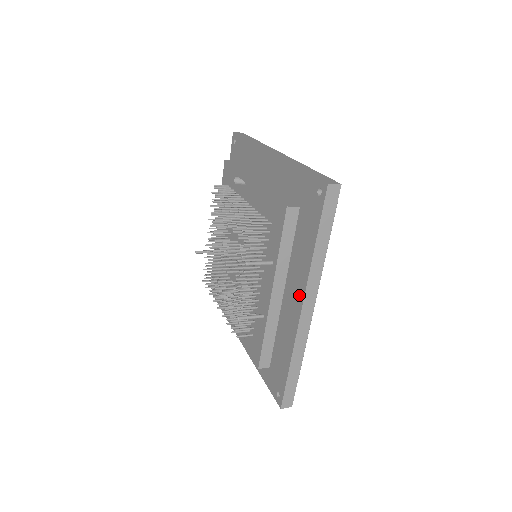
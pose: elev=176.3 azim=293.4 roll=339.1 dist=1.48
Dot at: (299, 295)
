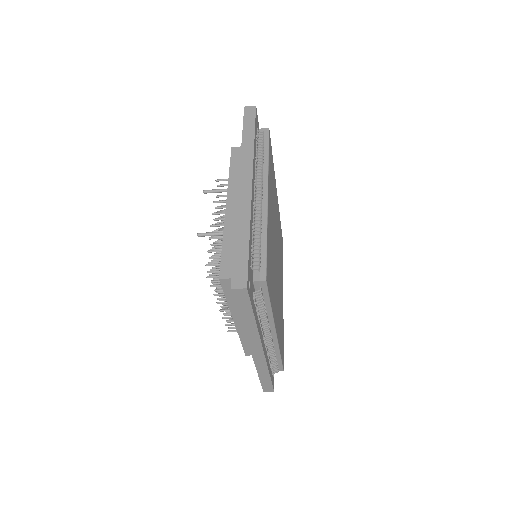
Dot at: occluded
